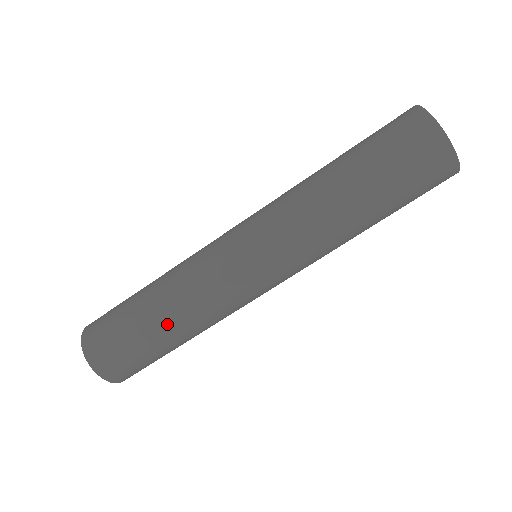
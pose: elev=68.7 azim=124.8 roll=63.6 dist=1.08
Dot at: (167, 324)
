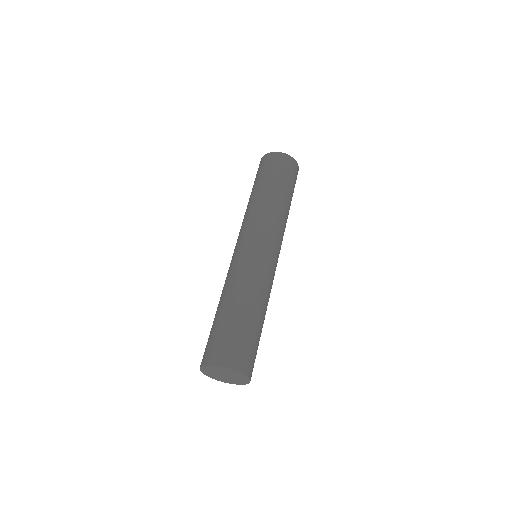
Dot at: (220, 304)
